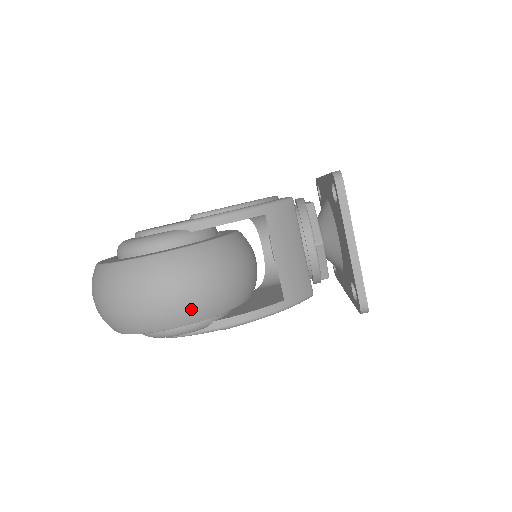
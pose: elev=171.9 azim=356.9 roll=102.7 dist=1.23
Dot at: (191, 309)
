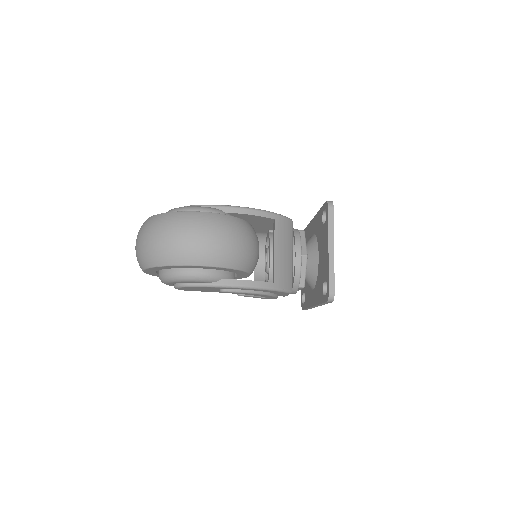
Dot at: (216, 254)
